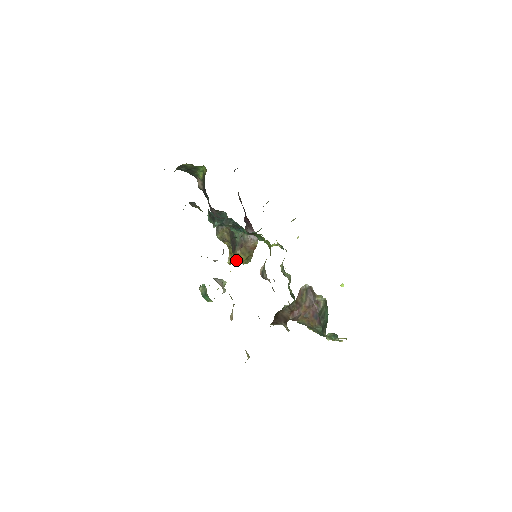
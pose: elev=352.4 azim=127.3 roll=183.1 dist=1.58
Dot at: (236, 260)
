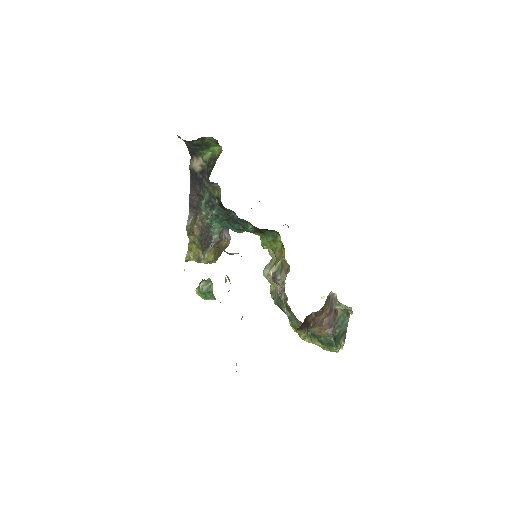
Dot at: (207, 258)
